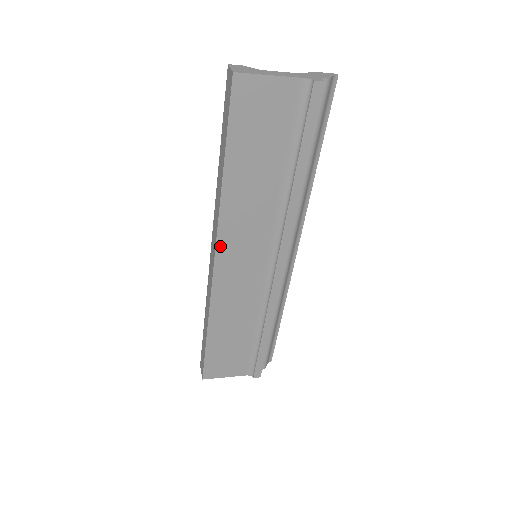
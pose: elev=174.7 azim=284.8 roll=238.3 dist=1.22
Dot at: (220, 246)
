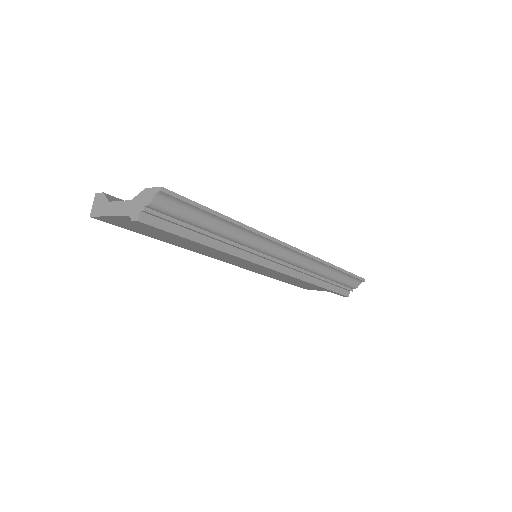
Dot at: (217, 258)
